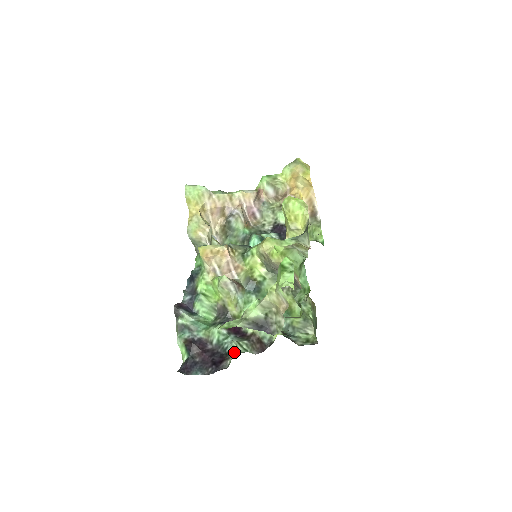
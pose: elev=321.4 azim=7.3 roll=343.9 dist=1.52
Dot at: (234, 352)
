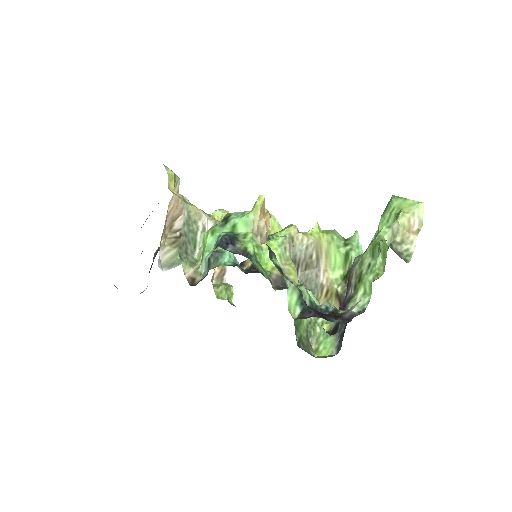
Dot at: (340, 310)
